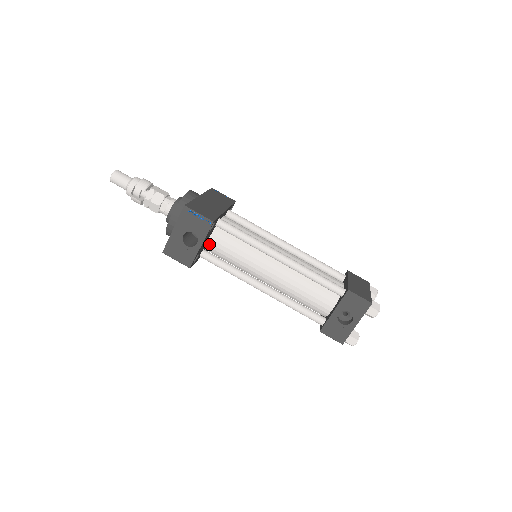
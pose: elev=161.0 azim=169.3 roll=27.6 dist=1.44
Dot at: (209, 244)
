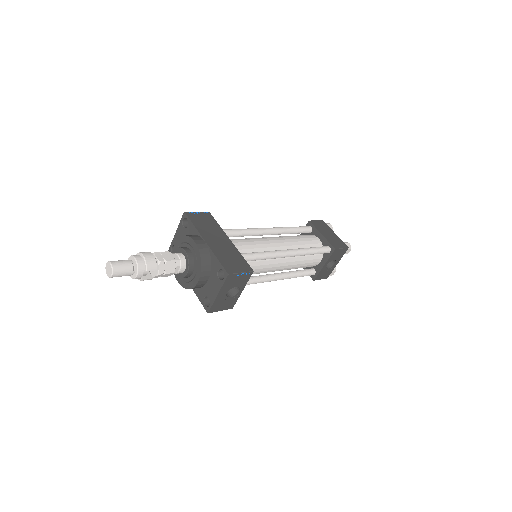
Dot at: occluded
